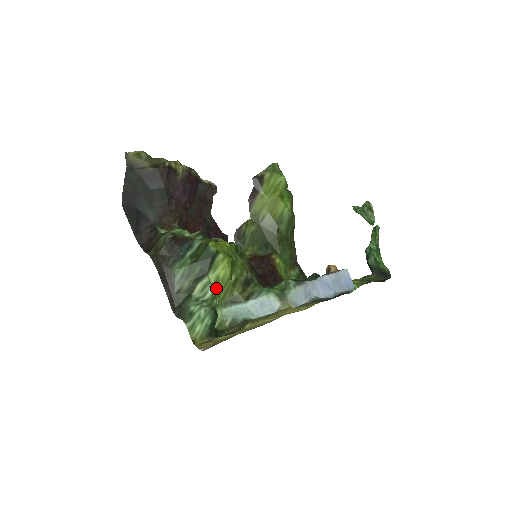
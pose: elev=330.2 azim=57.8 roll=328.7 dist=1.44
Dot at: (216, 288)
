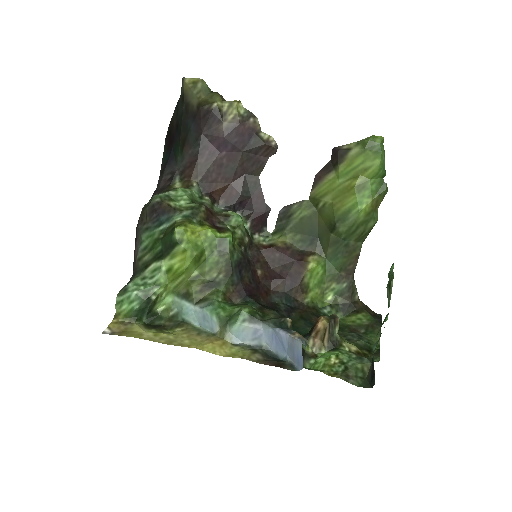
Dot at: (166, 276)
